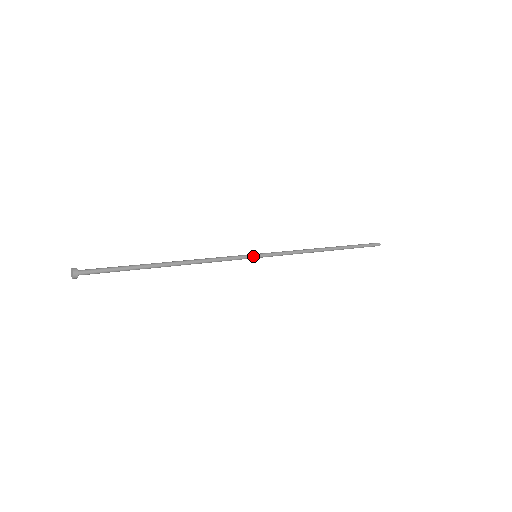
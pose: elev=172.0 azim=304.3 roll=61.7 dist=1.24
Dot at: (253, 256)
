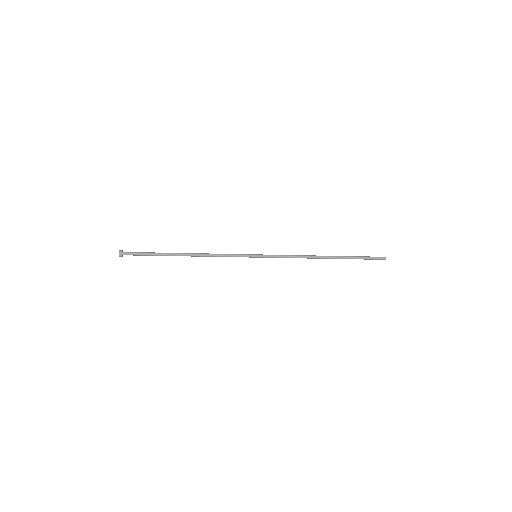
Dot at: (253, 255)
